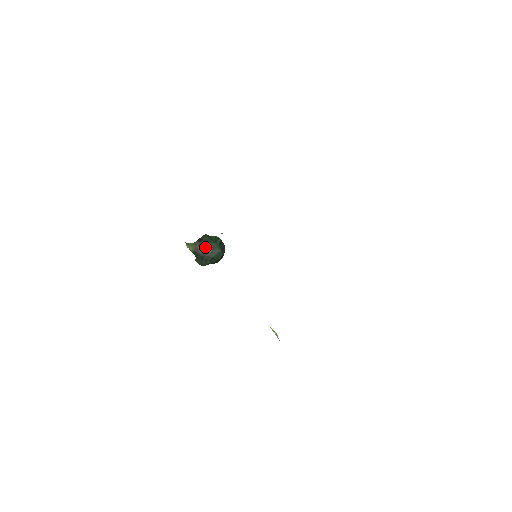
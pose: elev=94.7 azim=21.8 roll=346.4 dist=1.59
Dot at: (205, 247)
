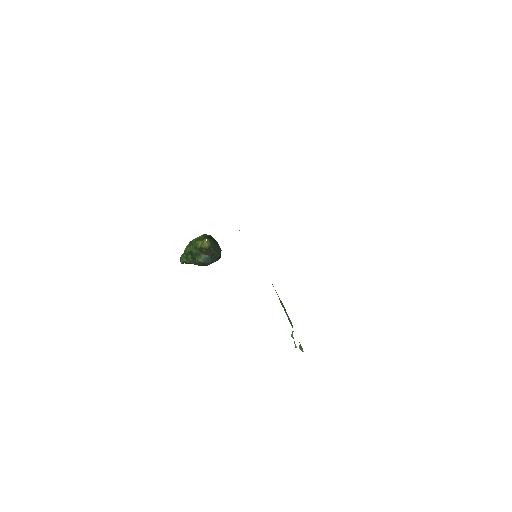
Dot at: (215, 244)
